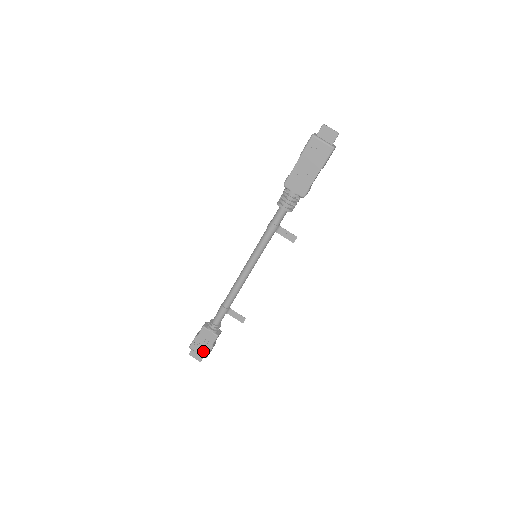
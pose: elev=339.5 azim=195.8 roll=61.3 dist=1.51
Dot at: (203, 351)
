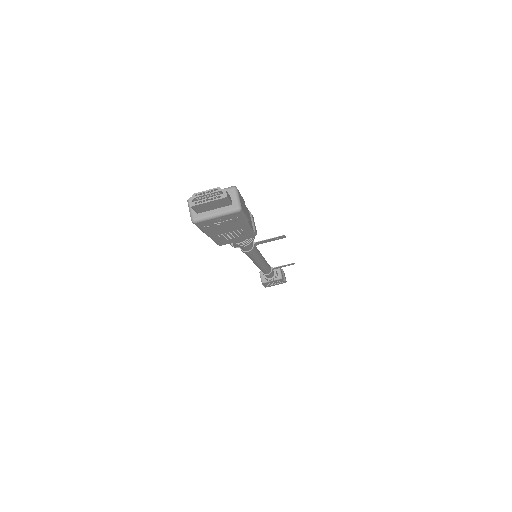
Dot at: occluded
